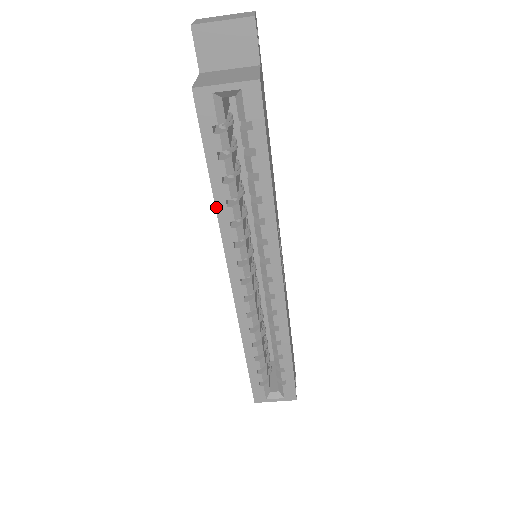
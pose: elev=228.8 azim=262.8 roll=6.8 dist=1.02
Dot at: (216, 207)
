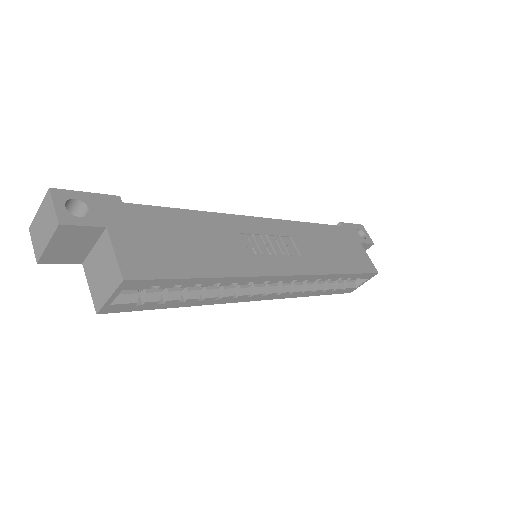
Dot at: (197, 305)
